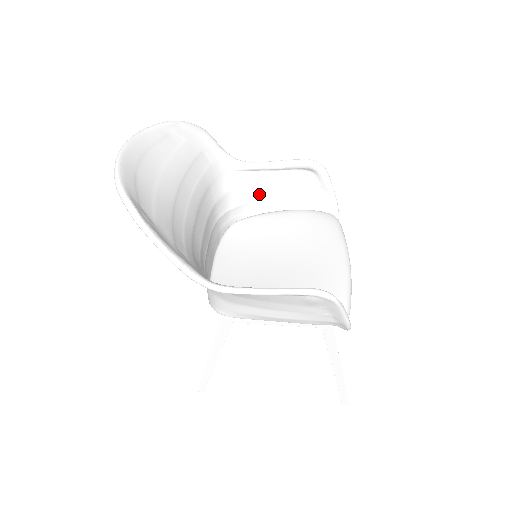
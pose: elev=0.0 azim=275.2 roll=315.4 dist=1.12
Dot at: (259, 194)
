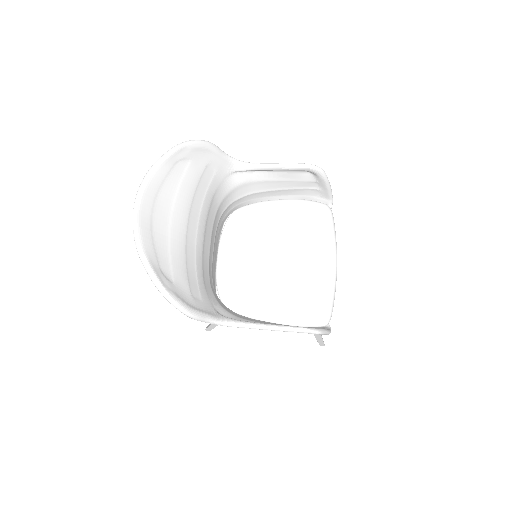
Dot at: (260, 188)
